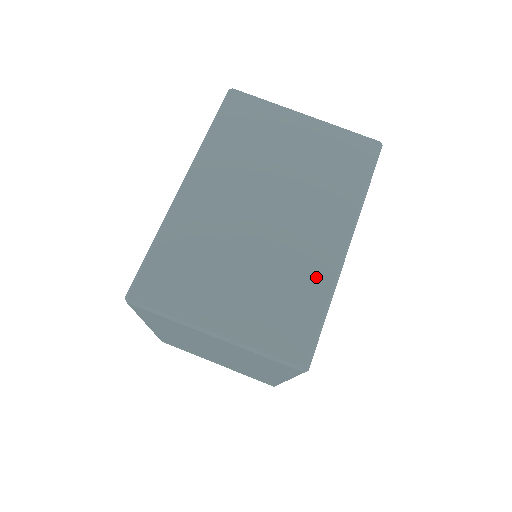
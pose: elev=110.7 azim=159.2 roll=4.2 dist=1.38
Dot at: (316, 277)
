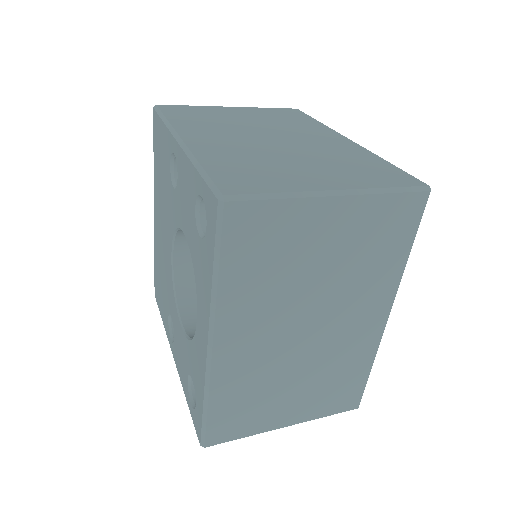
Dot at: (362, 354)
